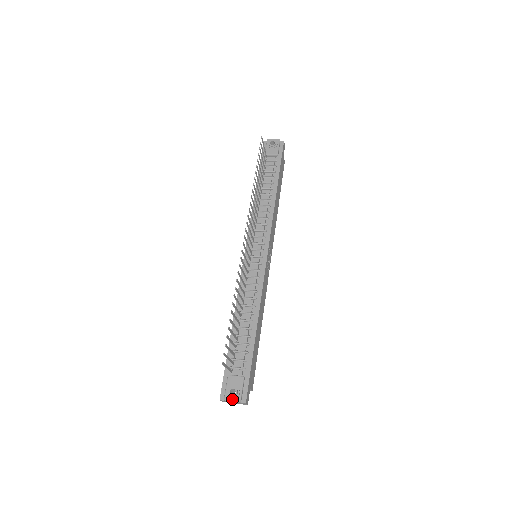
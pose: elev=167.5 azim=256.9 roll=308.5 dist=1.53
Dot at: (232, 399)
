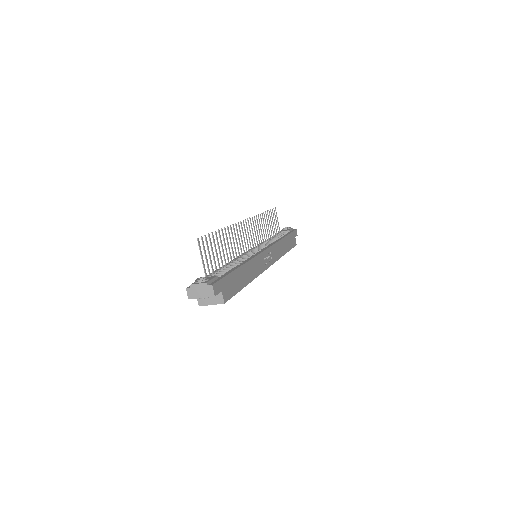
Dot at: (199, 281)
